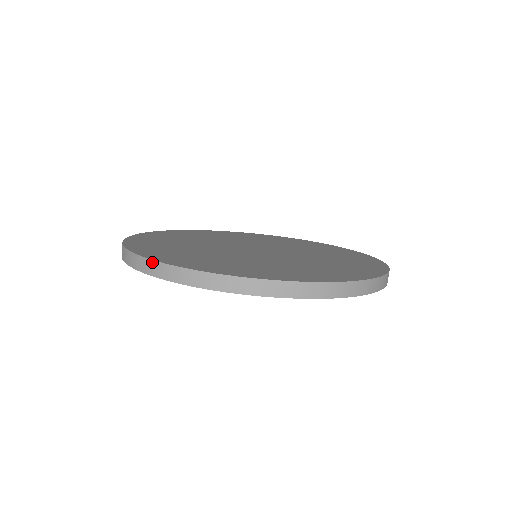
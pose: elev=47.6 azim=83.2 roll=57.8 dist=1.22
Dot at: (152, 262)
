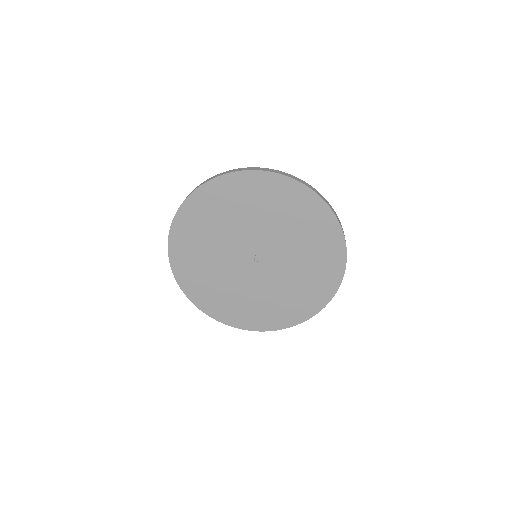
Dot at: (212, 177)
